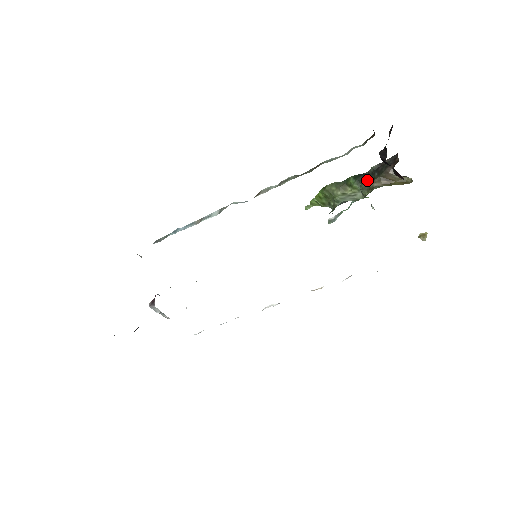
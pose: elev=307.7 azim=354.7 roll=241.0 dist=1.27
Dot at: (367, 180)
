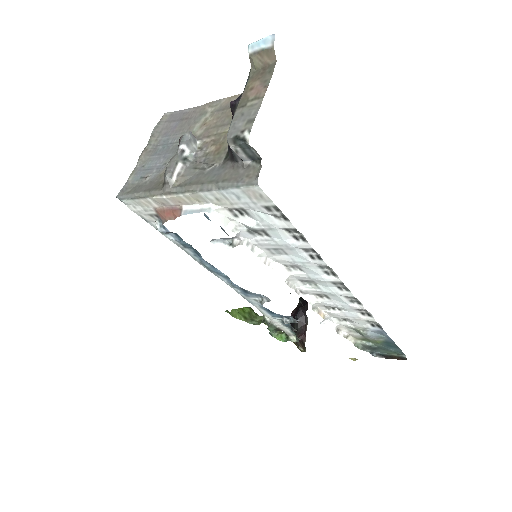
Dot at: occluded
